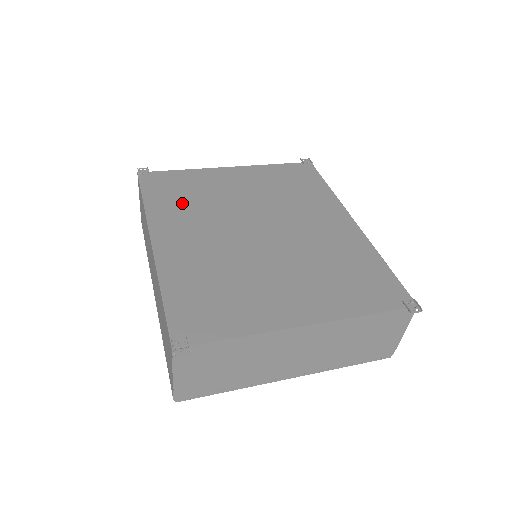
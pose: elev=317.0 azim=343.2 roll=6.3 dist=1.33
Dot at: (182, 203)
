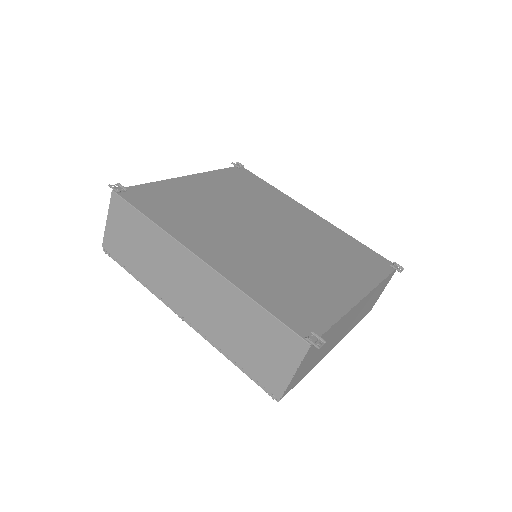
Dot at: (186, 216)
